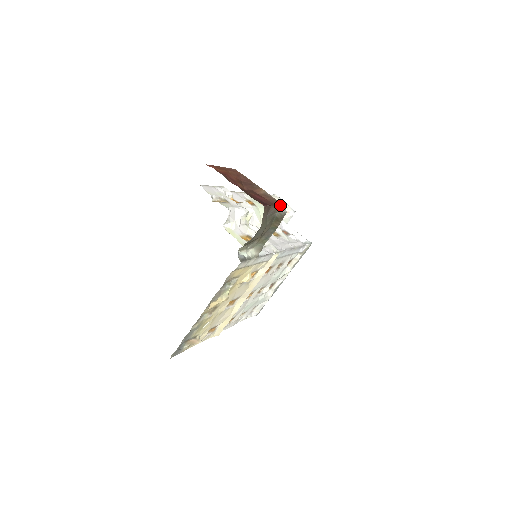
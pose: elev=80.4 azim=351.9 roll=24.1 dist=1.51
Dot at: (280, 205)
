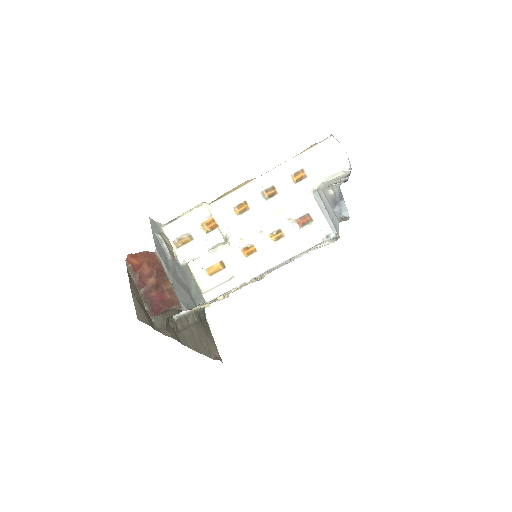
Dot at: (179, 305)
